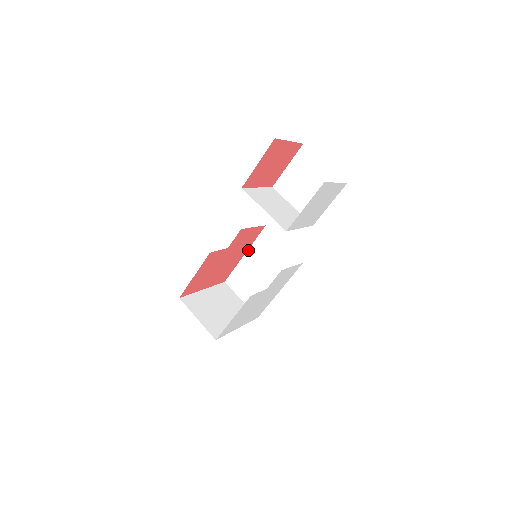
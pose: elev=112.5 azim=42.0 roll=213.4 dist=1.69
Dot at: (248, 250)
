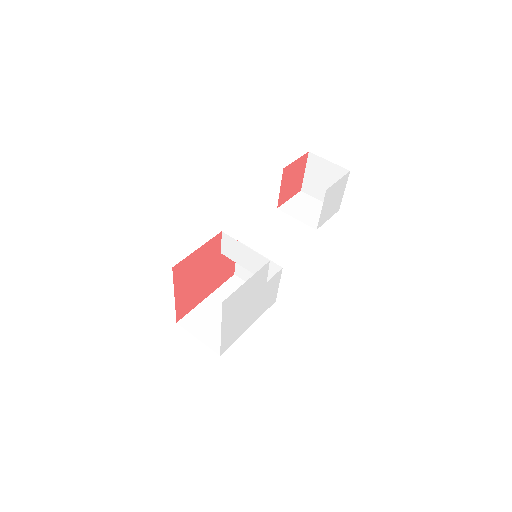
Dot at: (212, 293)
